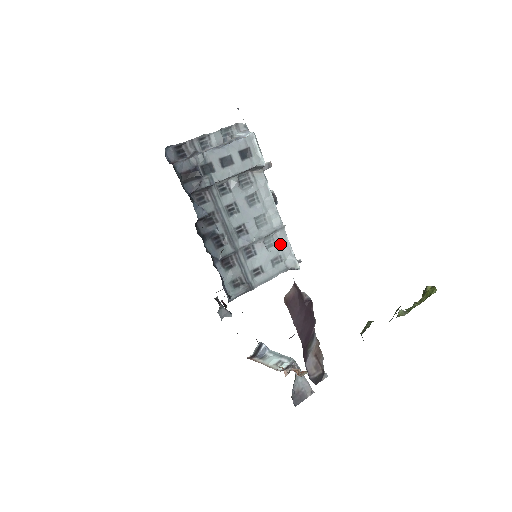
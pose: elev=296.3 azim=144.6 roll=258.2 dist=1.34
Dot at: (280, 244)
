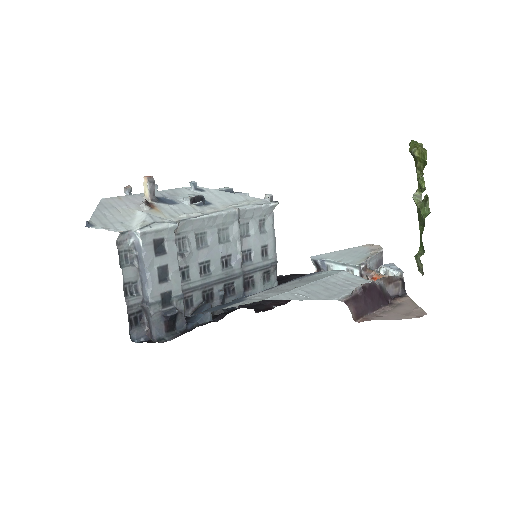
Dot at: (250, 218)
